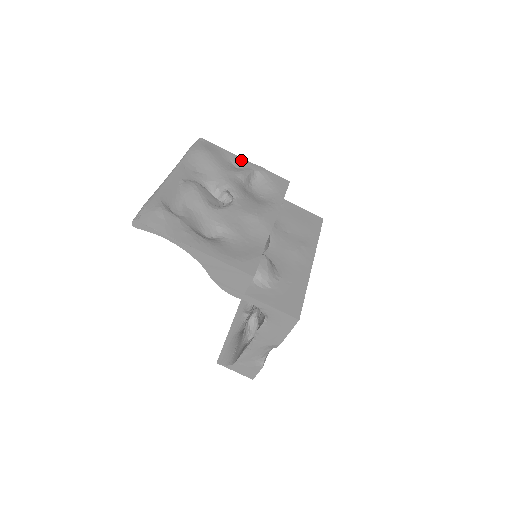
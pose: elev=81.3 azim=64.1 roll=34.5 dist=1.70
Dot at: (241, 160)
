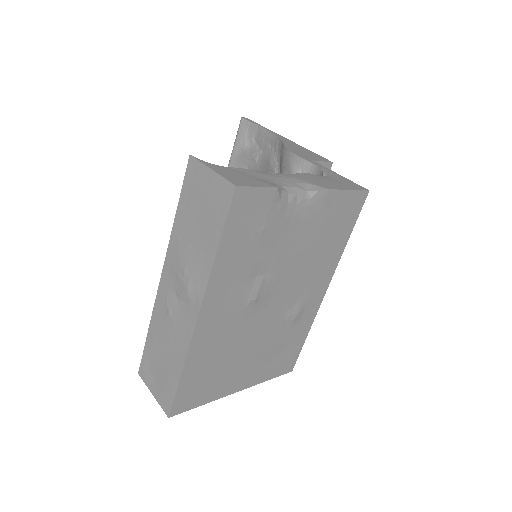
Dot at: occluded
